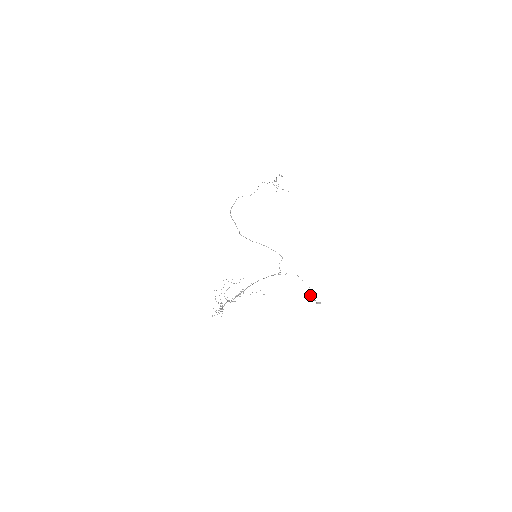
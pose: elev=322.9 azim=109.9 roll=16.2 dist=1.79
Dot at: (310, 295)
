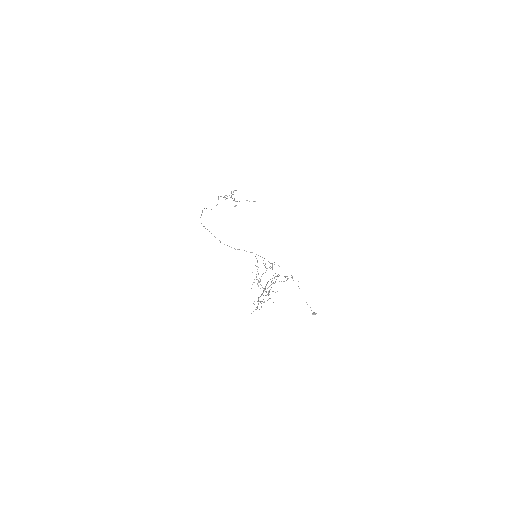
Dot at: (307, 304)
